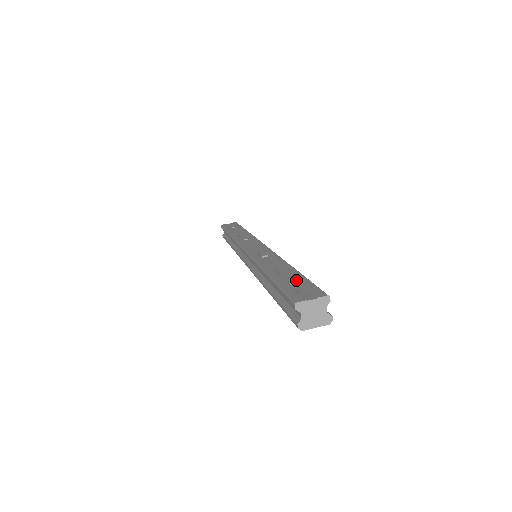
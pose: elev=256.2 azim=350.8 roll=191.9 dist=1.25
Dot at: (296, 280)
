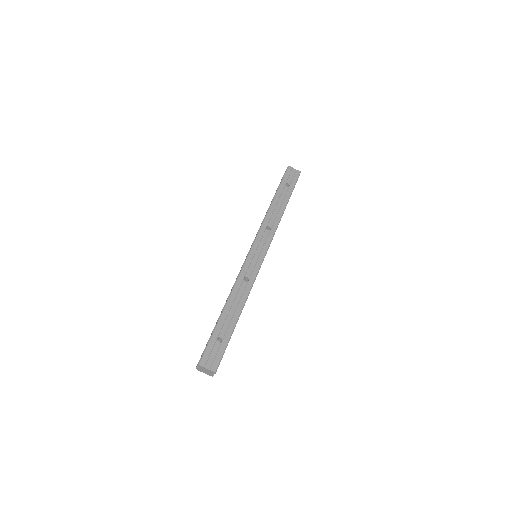
Dot at: (223, 337)
